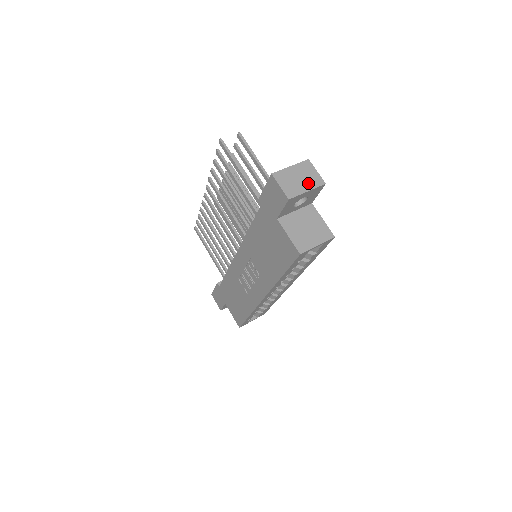
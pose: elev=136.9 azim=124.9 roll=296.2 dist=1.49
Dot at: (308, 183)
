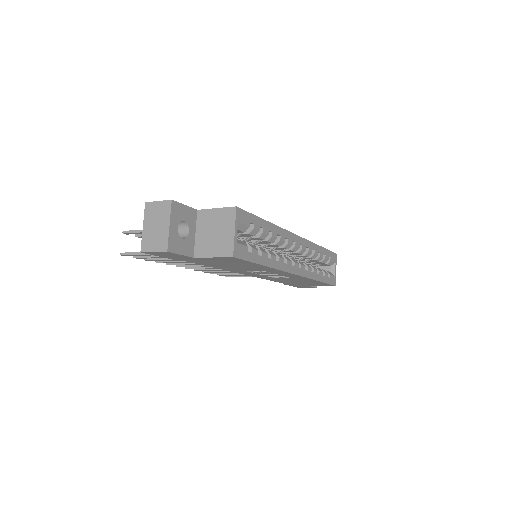
Dot at: (163, 219)
